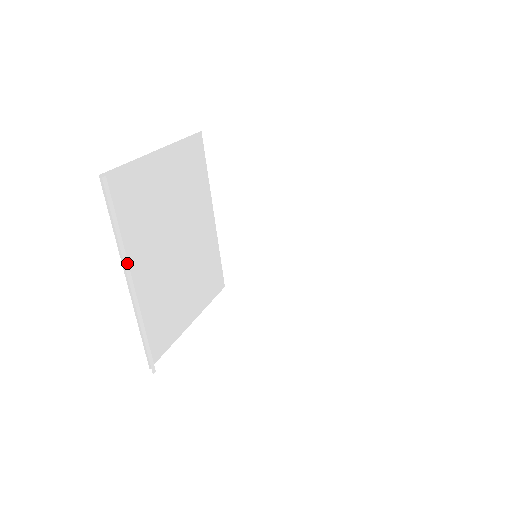
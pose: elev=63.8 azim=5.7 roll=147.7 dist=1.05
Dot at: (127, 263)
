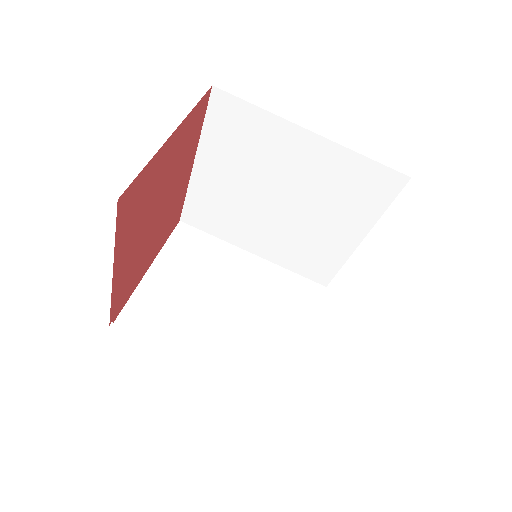
Dot at: (186, 356)
